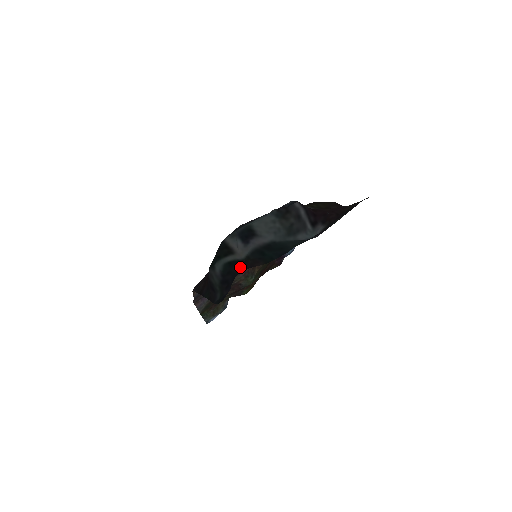
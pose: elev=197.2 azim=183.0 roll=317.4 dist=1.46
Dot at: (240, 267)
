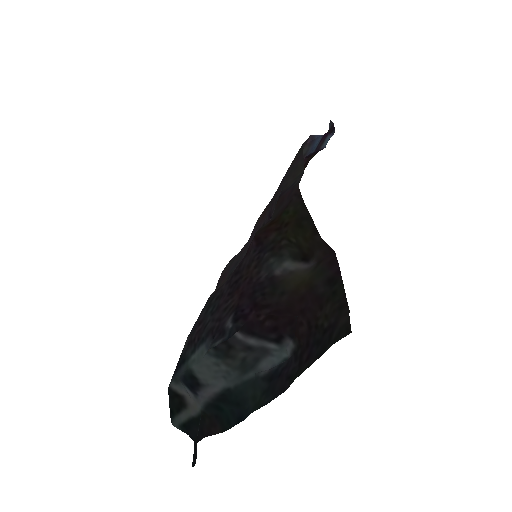
Dot at: (198, 429)
